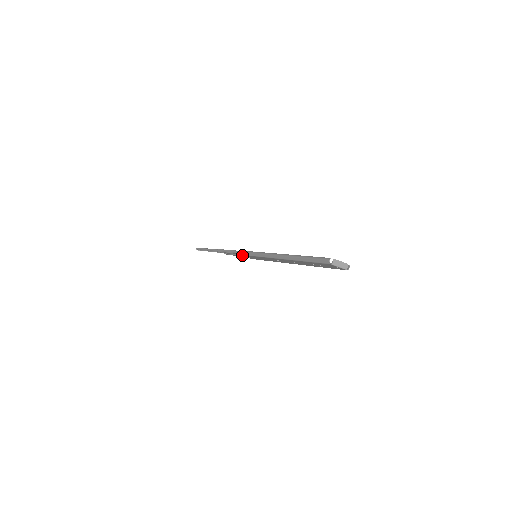
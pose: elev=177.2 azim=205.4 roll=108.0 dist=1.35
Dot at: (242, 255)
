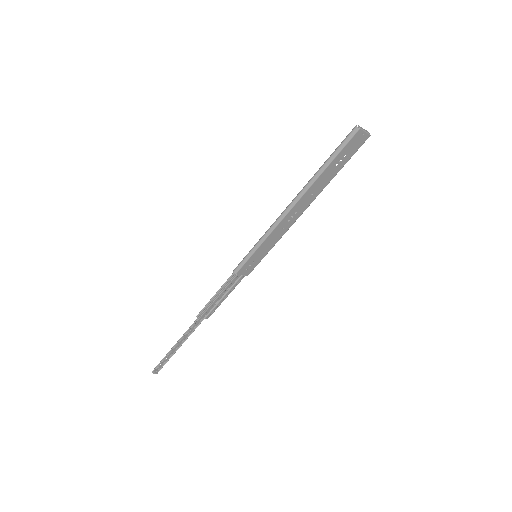
Dot at: (239, 271)
